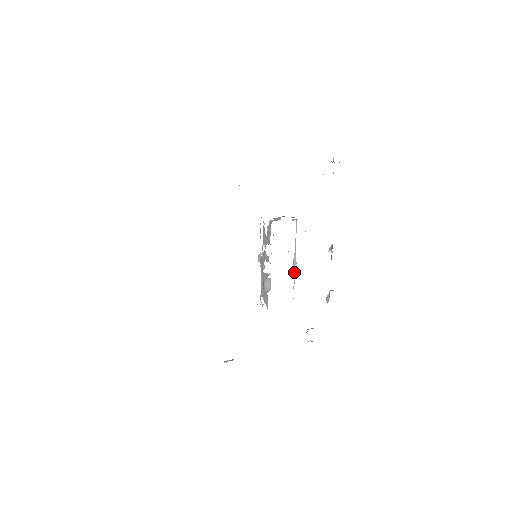
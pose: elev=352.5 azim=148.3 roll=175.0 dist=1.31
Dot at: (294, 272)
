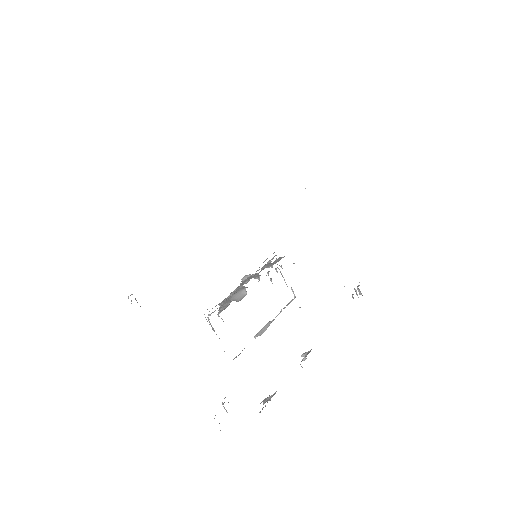
Dot at: (257, 336)
